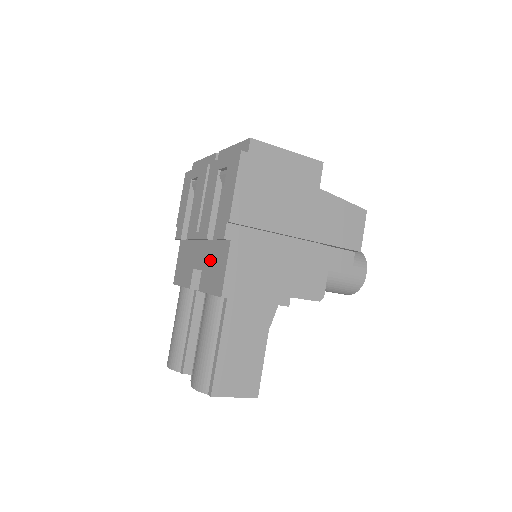
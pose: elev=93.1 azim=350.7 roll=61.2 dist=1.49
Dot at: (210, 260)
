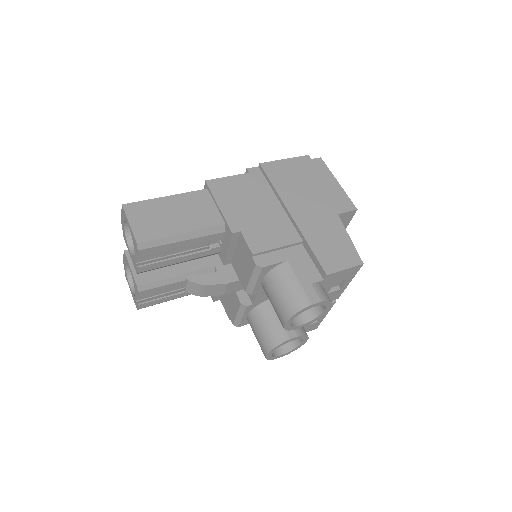
Dot at: occluded
